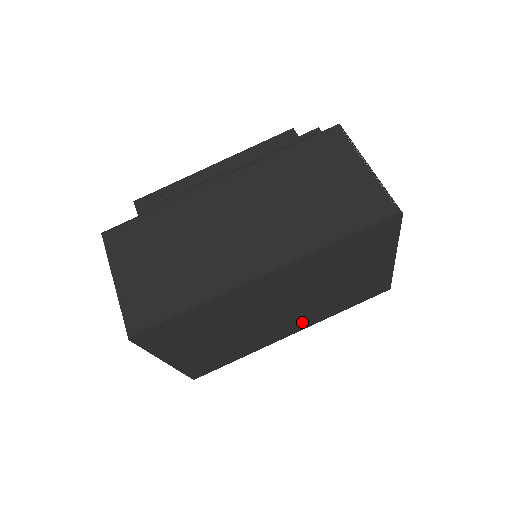
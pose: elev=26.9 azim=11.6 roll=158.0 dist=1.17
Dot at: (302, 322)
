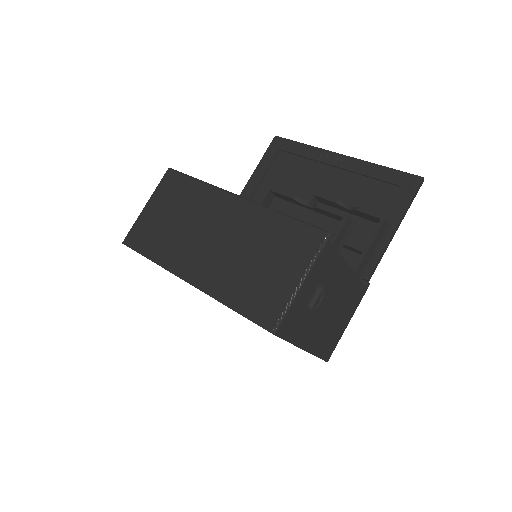
Dot at: occluded
